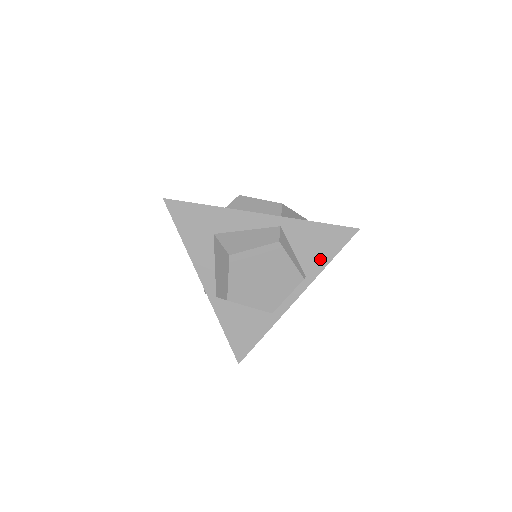
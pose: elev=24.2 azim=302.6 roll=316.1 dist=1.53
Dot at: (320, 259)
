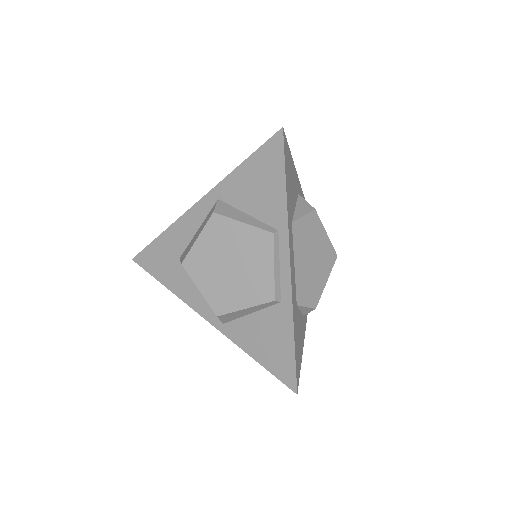
Dot at: (275, 198)
